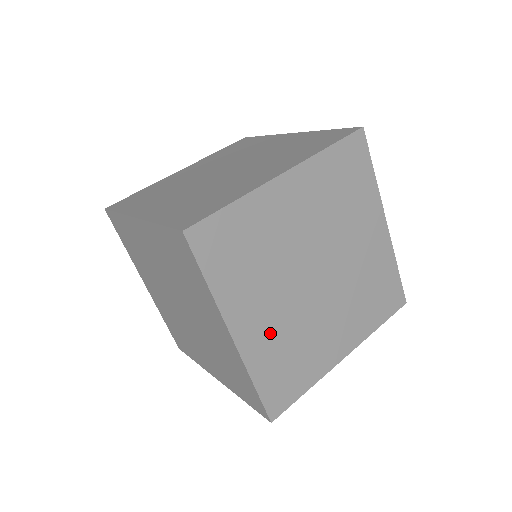
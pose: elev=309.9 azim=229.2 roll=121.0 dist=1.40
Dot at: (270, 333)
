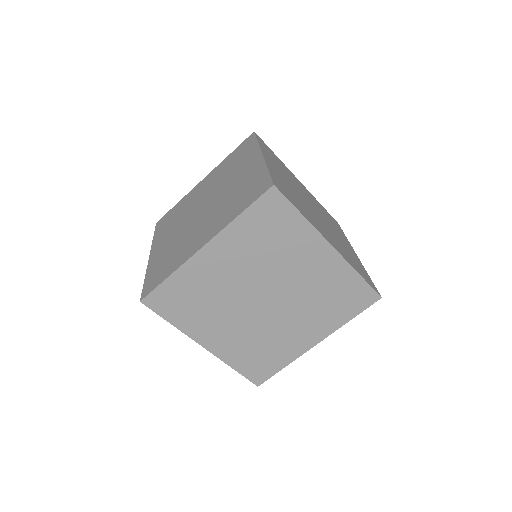
Dot at: (335, 243)
